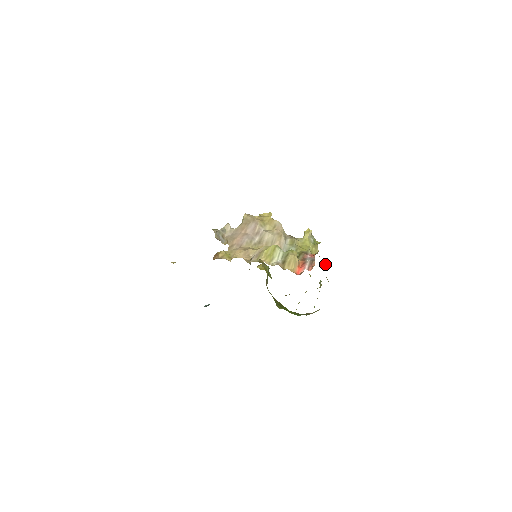
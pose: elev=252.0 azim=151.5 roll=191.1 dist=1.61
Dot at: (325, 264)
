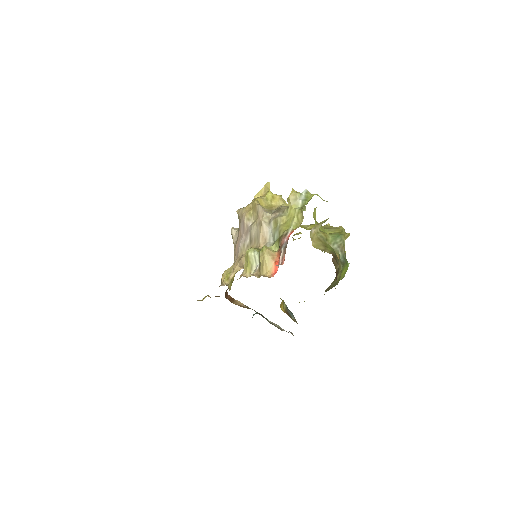
Dot at: (327, 219)
